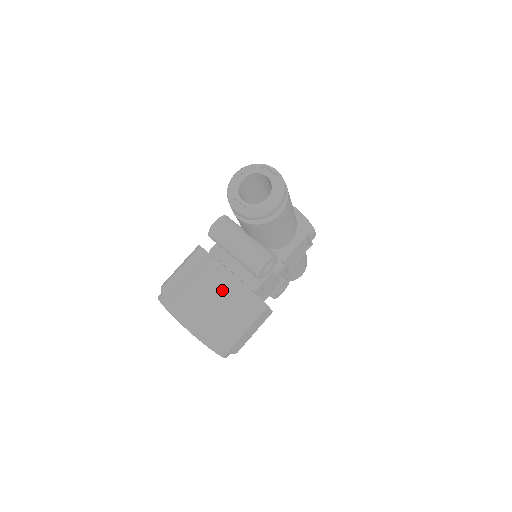
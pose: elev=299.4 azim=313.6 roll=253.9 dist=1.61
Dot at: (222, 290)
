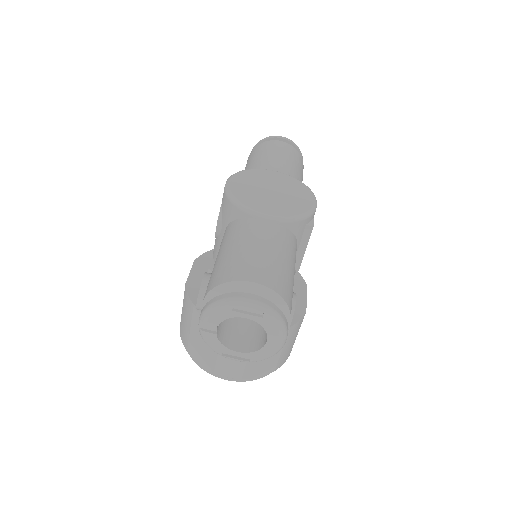
Dot at: occluded
